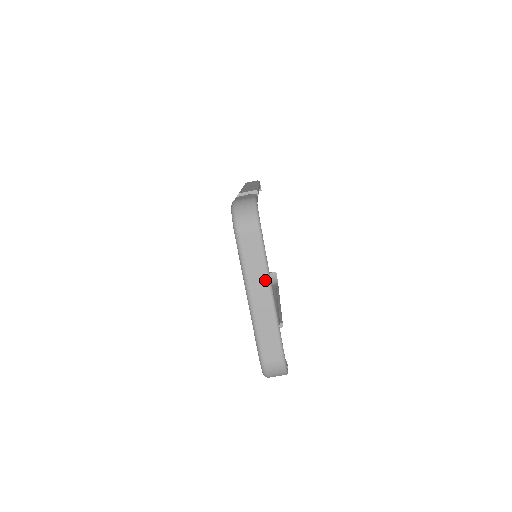
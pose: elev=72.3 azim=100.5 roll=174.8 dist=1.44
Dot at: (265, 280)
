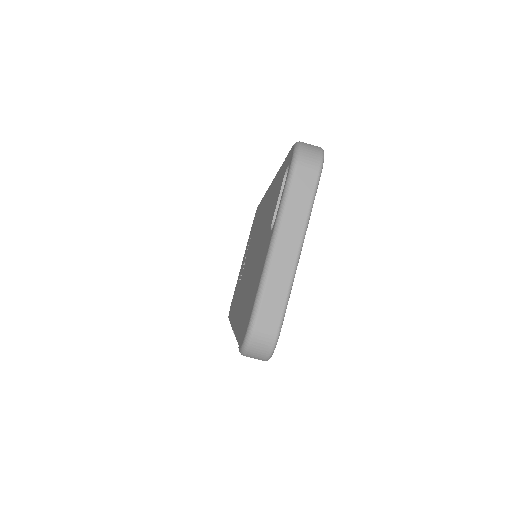
Dot at: (301, 228)
